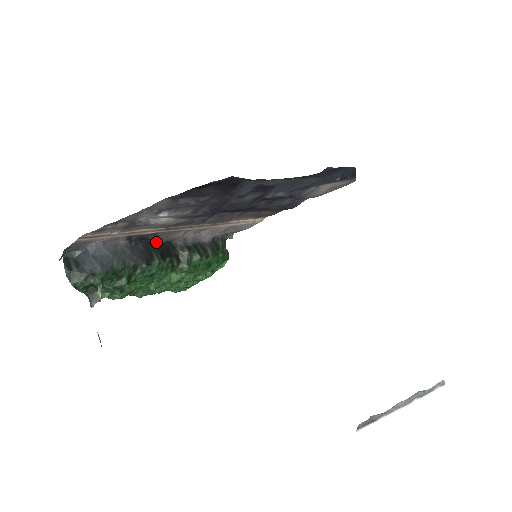
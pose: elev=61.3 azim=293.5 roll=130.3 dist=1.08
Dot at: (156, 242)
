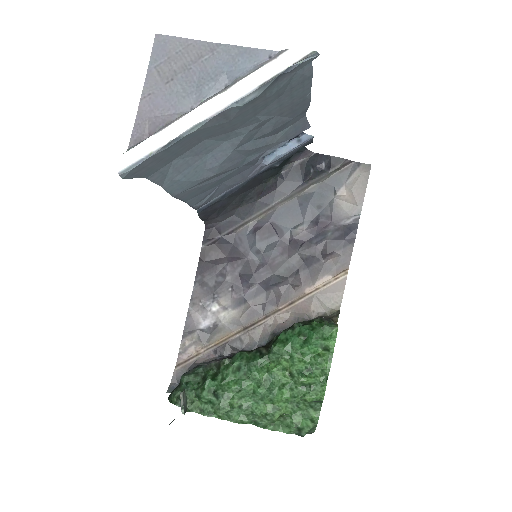
Dot at: occluded
